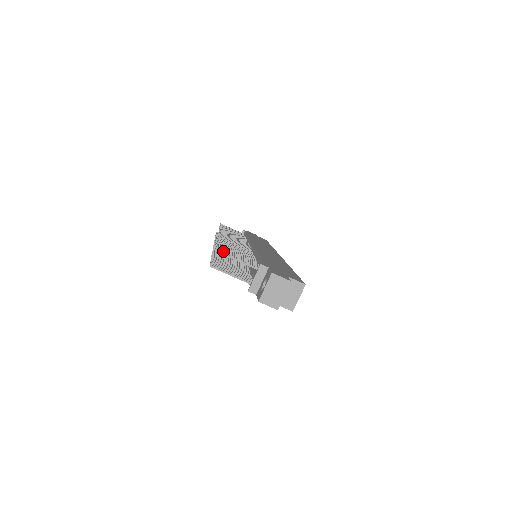
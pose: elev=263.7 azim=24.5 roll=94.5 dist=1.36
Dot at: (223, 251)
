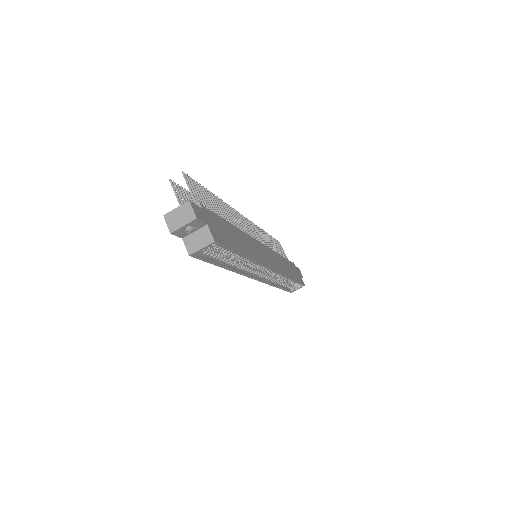
Dot at: (192, 181)
